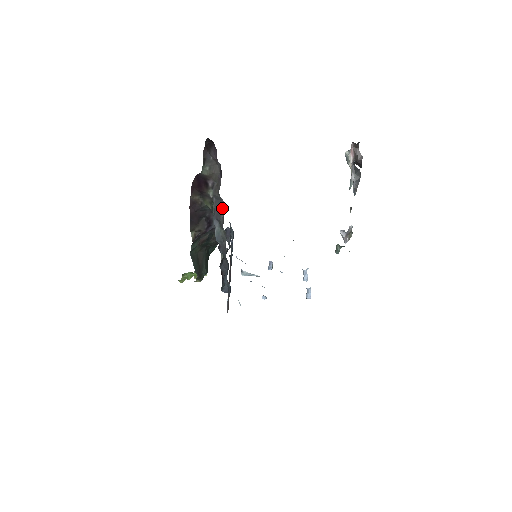
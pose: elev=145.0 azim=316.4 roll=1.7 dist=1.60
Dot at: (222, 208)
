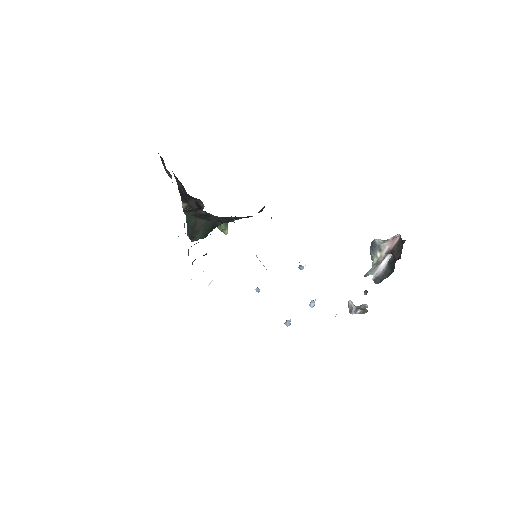
Dot at: occluded
